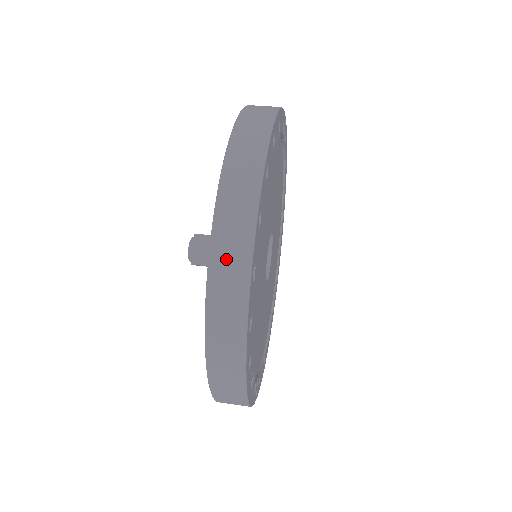
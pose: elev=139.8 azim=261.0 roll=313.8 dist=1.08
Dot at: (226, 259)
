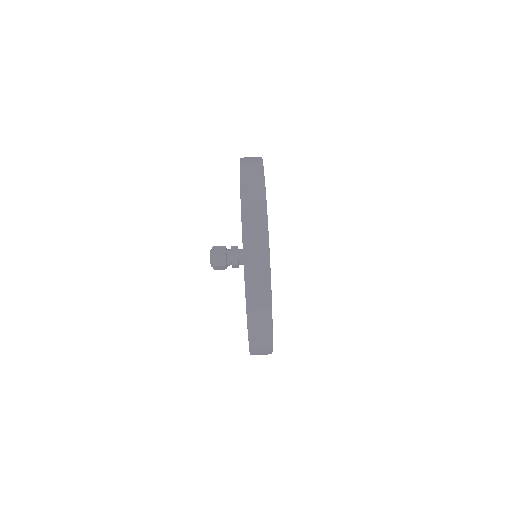
Dot at: (258, 339)
